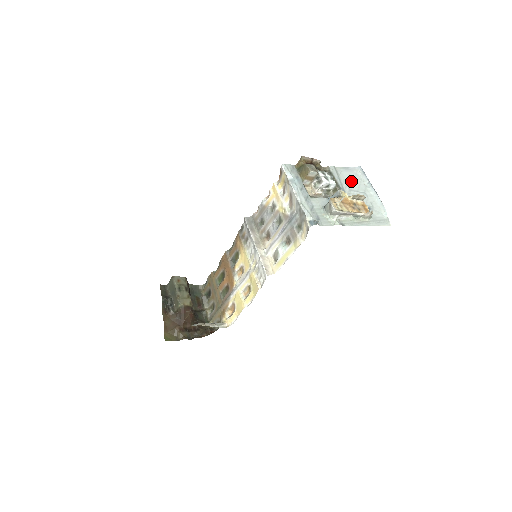
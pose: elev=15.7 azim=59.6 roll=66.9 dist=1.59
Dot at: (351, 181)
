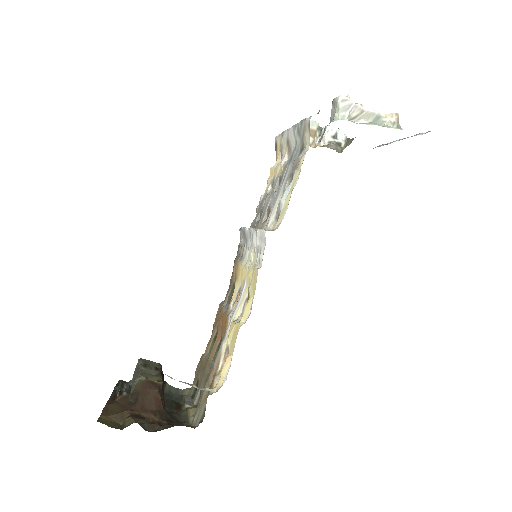
Dot at: occluded
